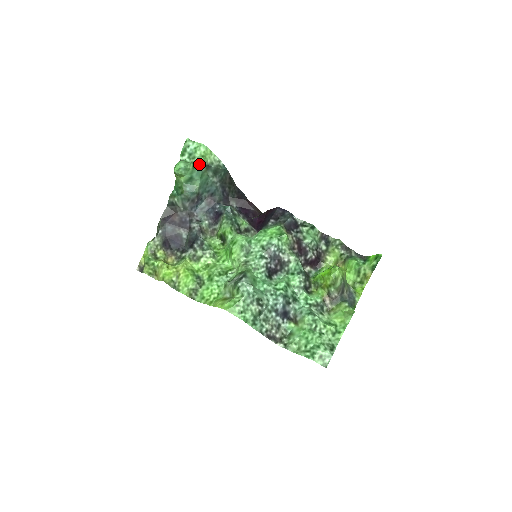
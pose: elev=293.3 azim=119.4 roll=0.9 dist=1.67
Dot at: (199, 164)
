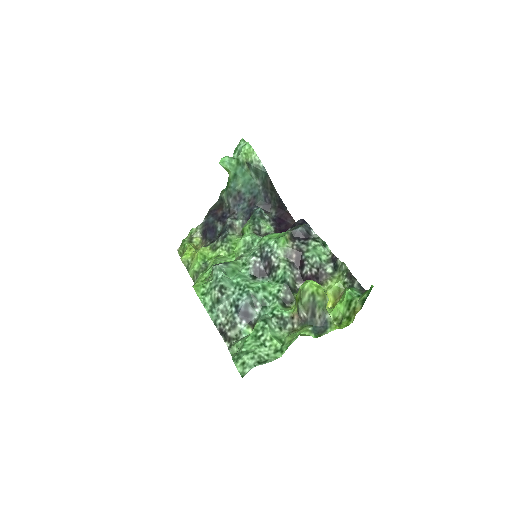
Dot at: (242, 161)
